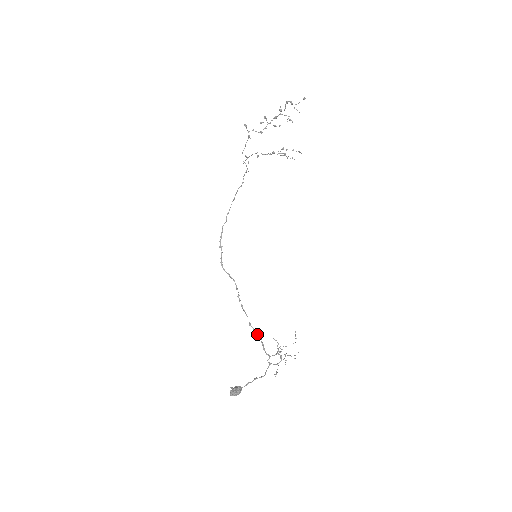
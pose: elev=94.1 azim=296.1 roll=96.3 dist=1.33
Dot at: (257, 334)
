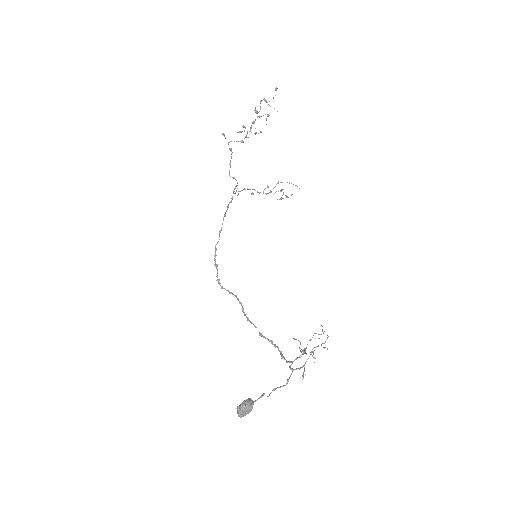
Dot at: (271, 343)
